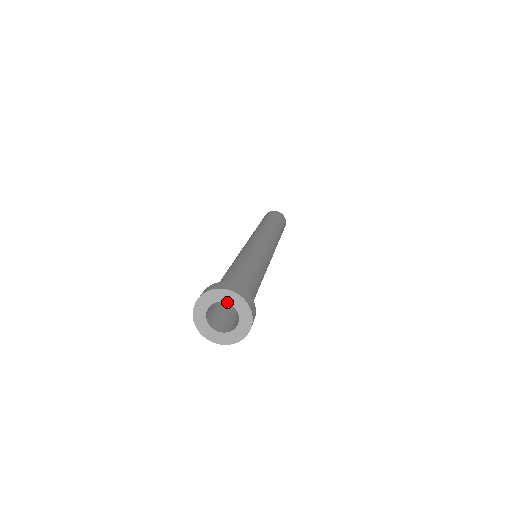
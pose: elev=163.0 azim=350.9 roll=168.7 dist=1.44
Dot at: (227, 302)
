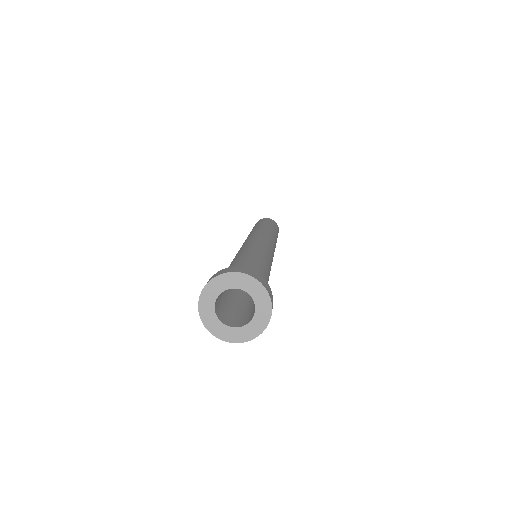
Dot at: (247, 292)
